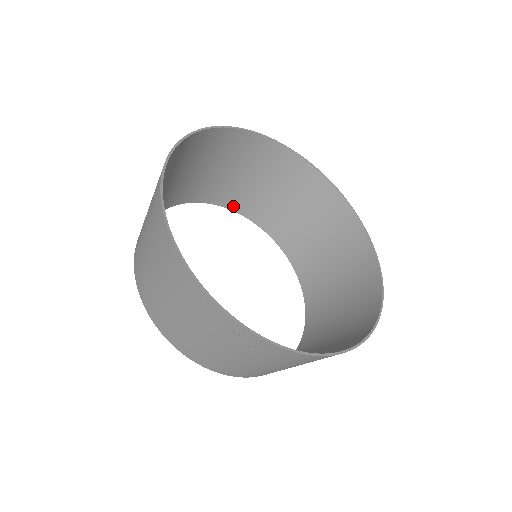
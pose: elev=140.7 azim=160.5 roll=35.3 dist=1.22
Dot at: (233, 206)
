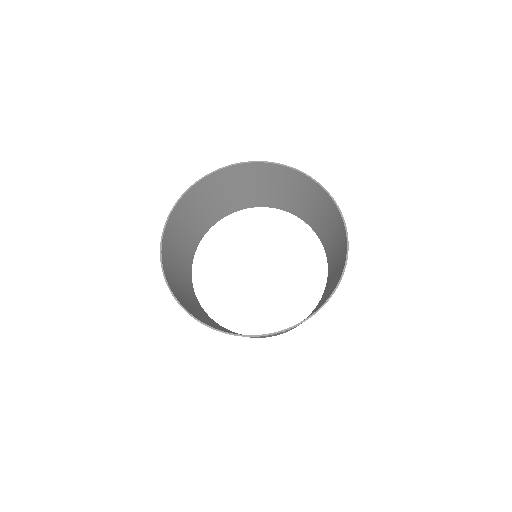
Dot at: (204, 232)
